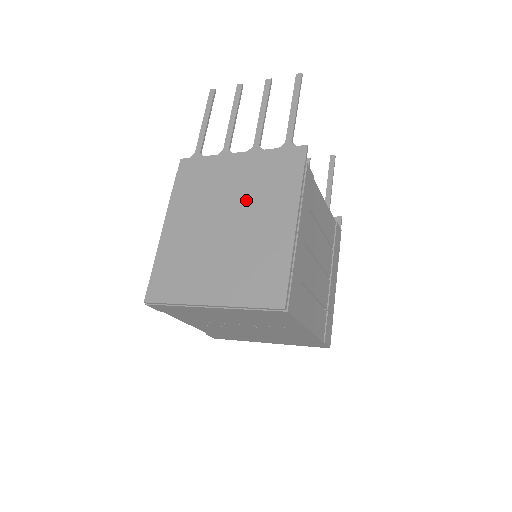
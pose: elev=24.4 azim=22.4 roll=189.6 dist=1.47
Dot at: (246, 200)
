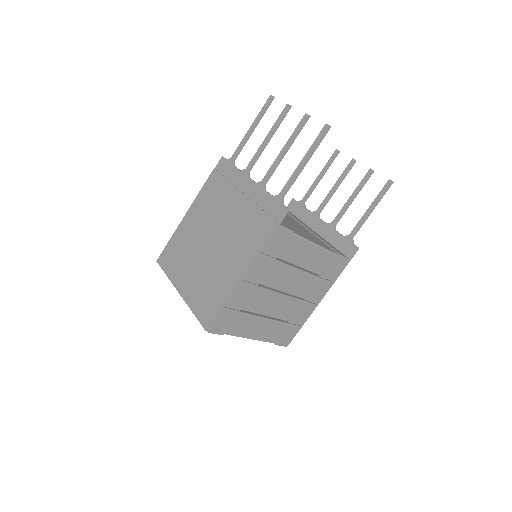
Dot at: (232, 228)
